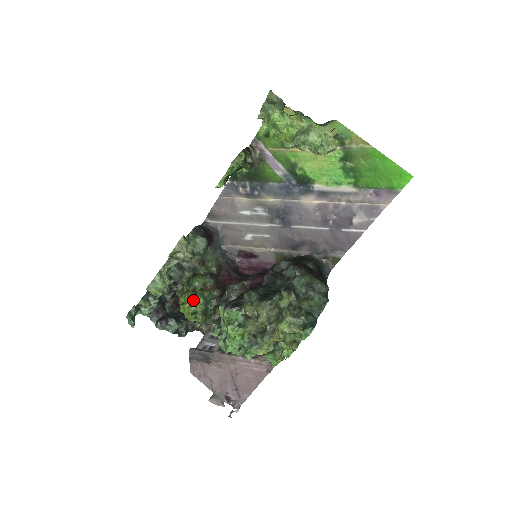
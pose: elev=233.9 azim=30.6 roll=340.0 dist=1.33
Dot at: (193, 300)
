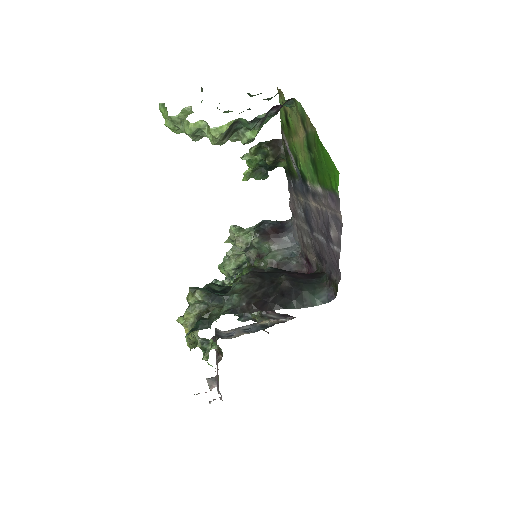
Dot at: occluded
